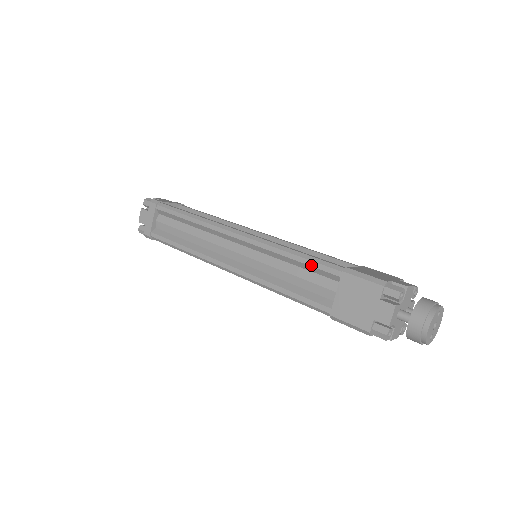
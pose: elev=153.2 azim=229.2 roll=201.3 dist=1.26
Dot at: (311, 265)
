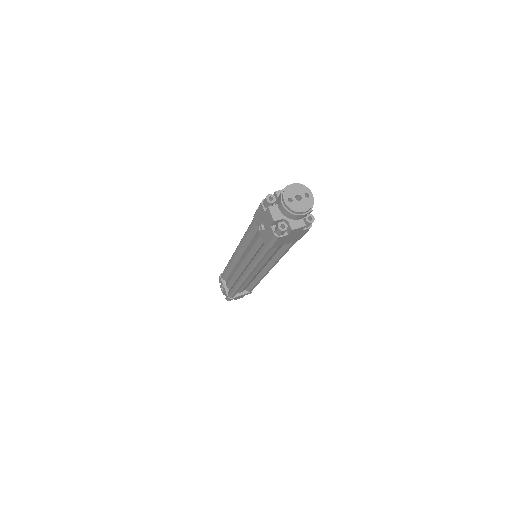
Dot at: occluded
